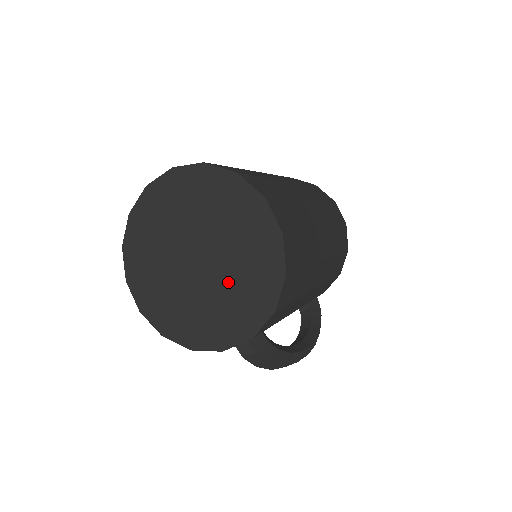
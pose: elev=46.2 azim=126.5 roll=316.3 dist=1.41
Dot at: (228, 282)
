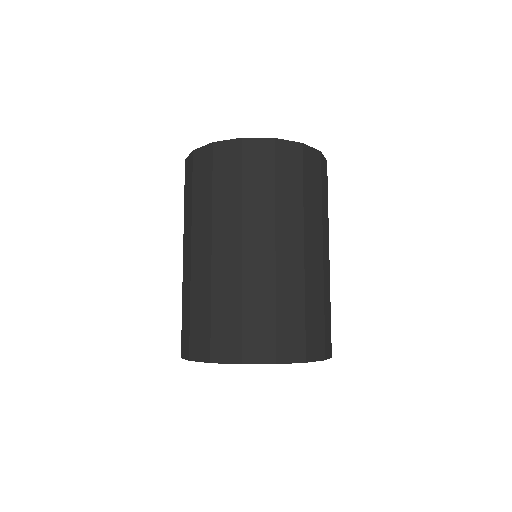
Dot at: occluded
